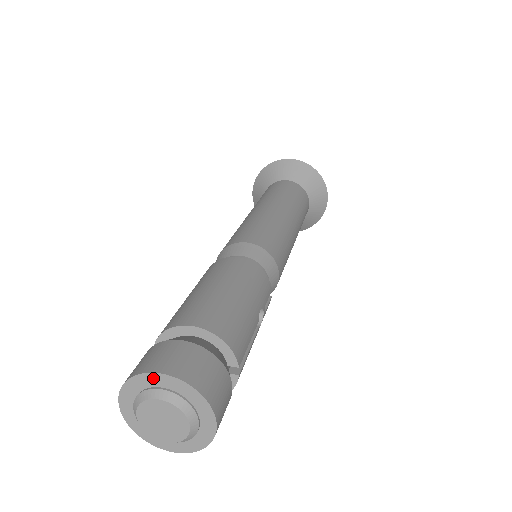
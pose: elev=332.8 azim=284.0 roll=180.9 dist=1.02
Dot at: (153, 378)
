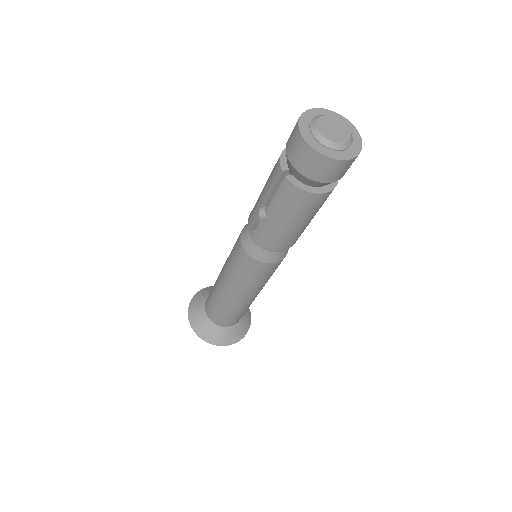
Dot at: (311, 112)
